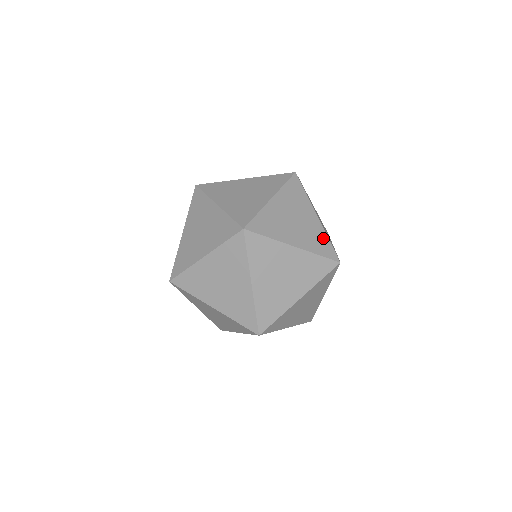
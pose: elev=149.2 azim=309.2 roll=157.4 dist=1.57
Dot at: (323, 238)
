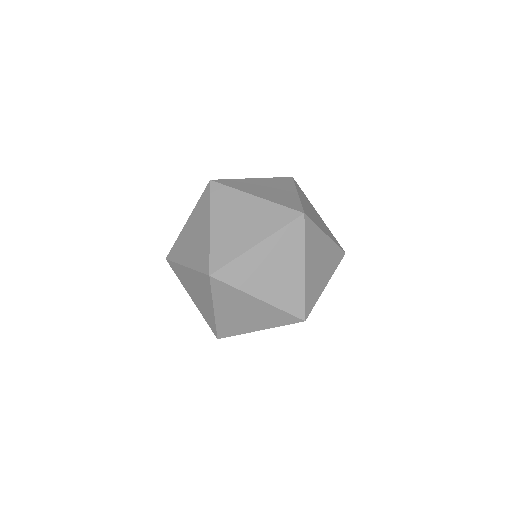
Dot at: (298, 294)
